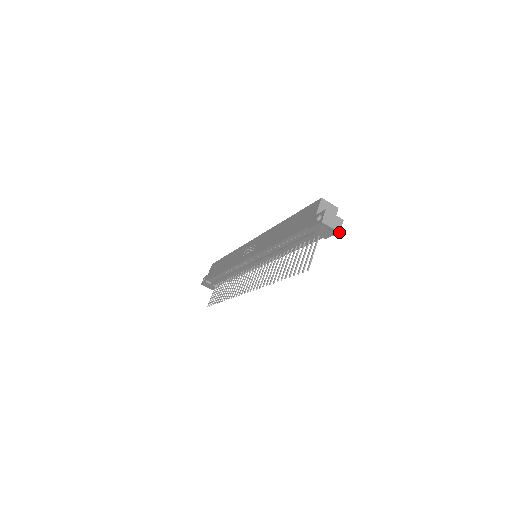
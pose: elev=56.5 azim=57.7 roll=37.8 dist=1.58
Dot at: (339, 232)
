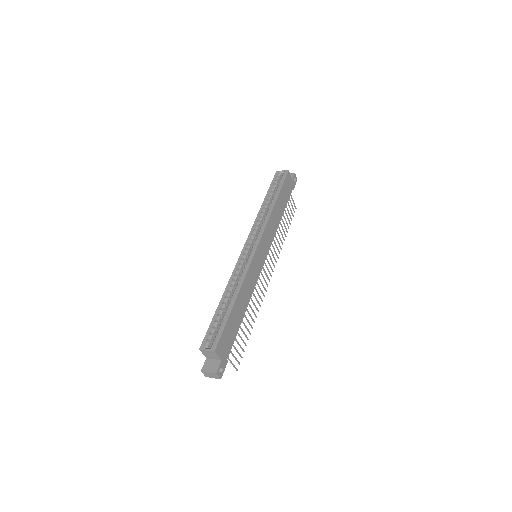
Dot at: occluded
